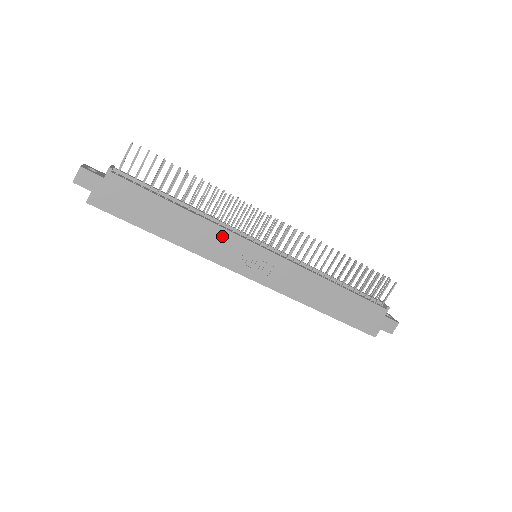
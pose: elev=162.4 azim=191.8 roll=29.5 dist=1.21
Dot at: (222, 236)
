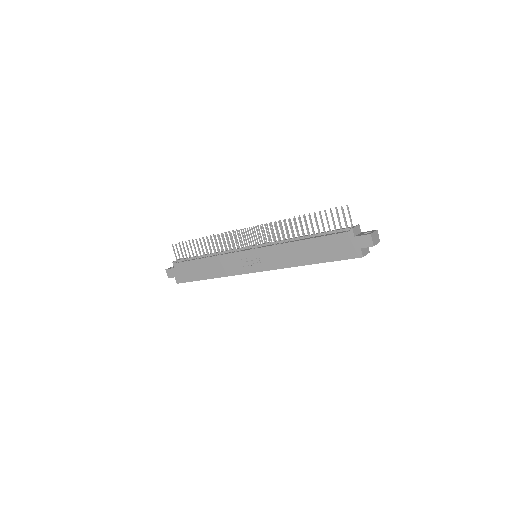
Dot at: (228, 259)
